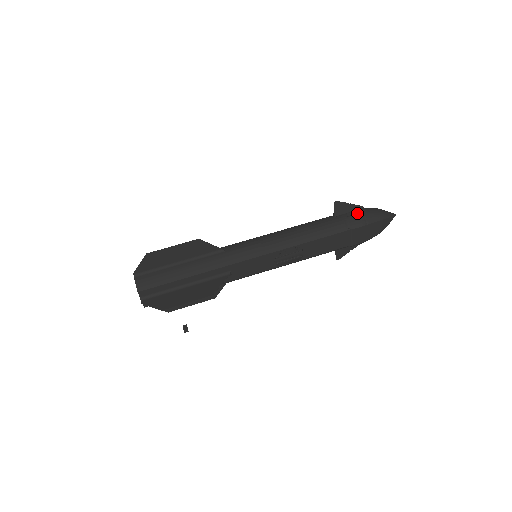
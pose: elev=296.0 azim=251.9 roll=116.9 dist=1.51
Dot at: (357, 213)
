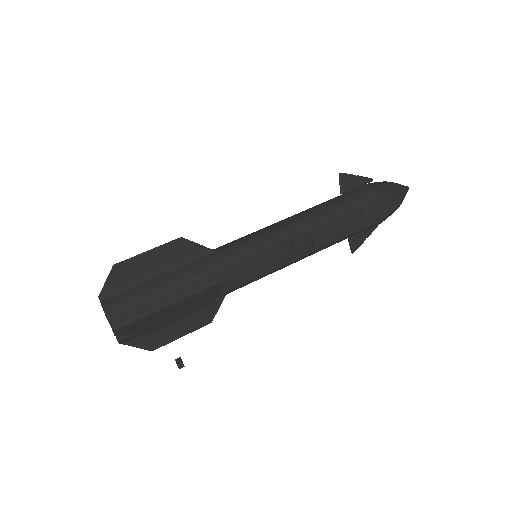
Dot at: (367, 187)
